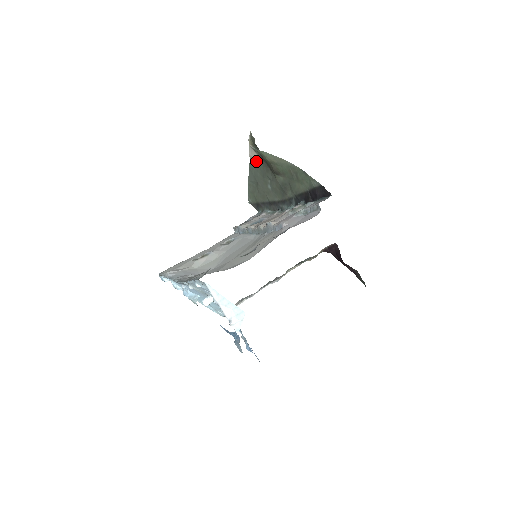
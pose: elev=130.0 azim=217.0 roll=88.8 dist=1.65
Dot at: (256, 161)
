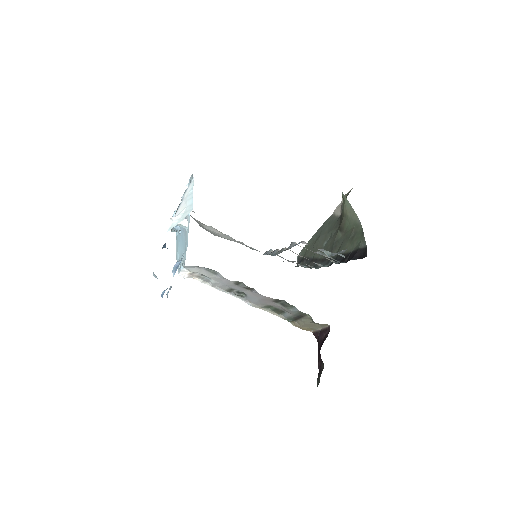
Dot at: (335, 217)
